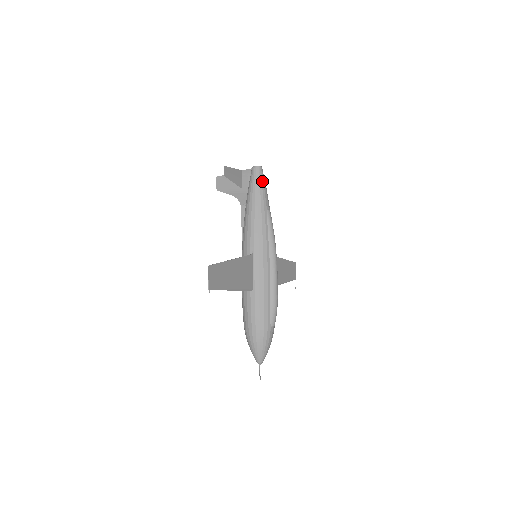
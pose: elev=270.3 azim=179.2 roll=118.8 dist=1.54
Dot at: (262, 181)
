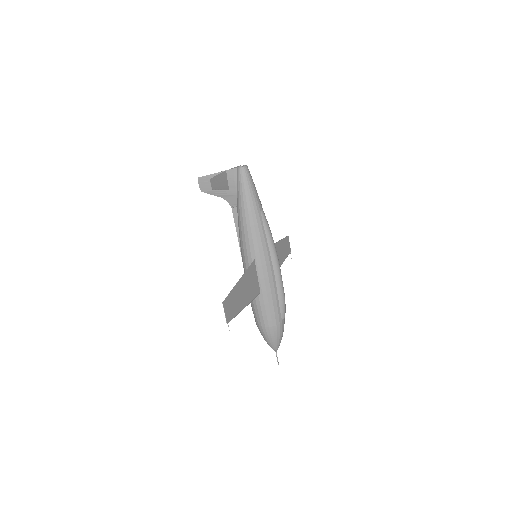
Dot at: (250, 183)
